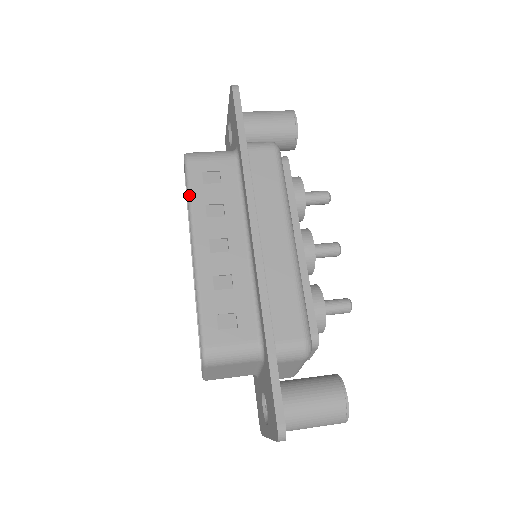
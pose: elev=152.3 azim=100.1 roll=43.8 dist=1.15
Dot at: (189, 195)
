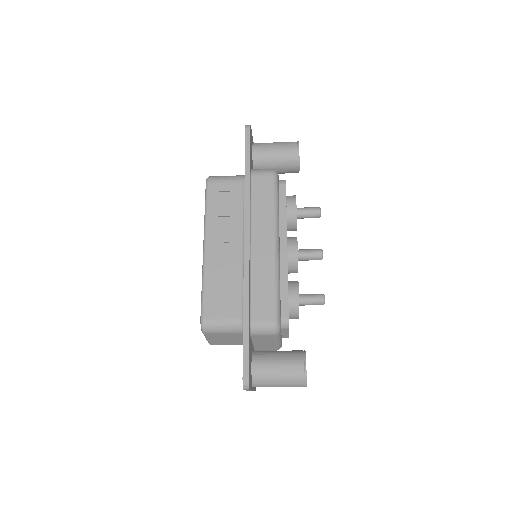
Dot at: (206, 209)
